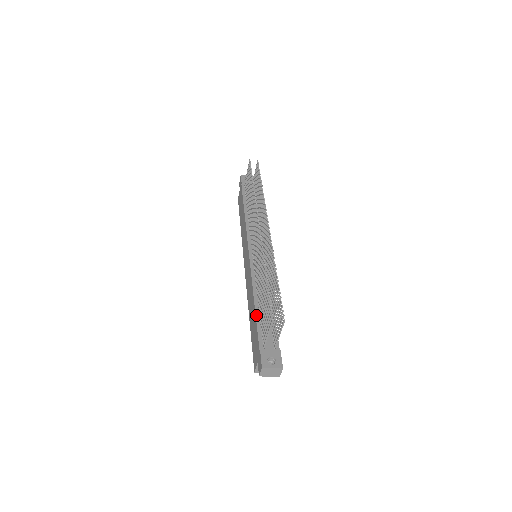
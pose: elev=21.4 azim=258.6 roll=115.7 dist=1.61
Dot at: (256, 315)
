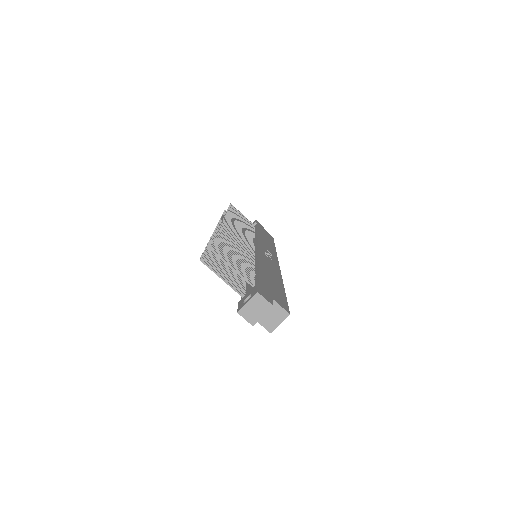
Dot at: occluded
